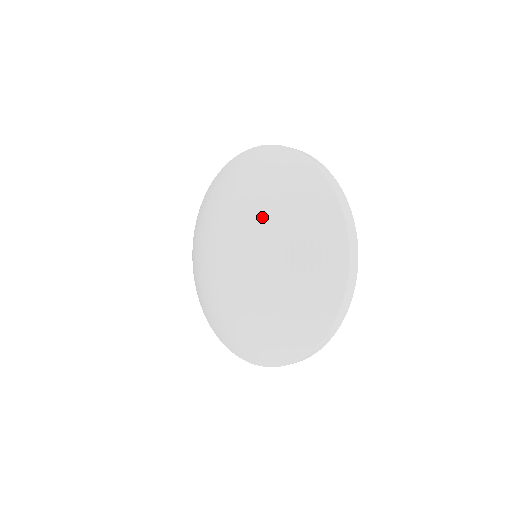
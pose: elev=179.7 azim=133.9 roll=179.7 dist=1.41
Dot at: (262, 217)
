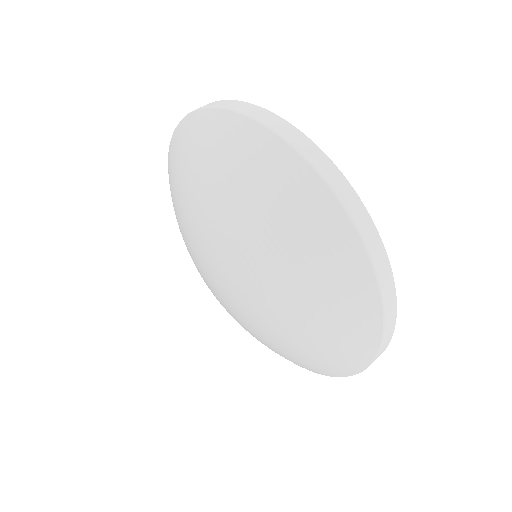
Dot at: (242, 238)
